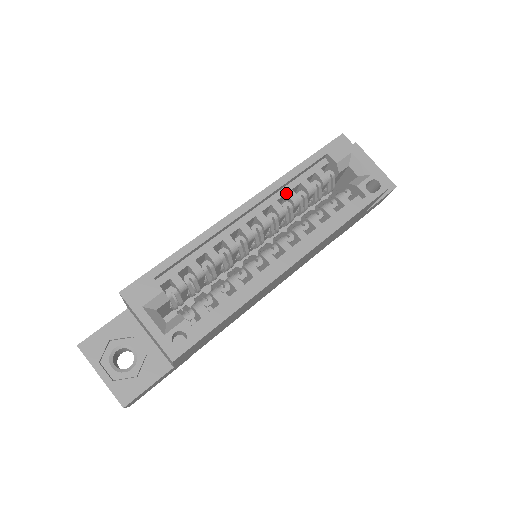
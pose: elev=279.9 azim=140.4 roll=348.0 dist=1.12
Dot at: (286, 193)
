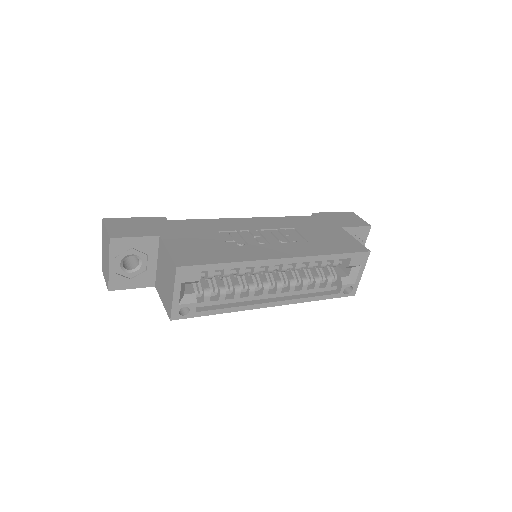
Dot at: (310, 261)
